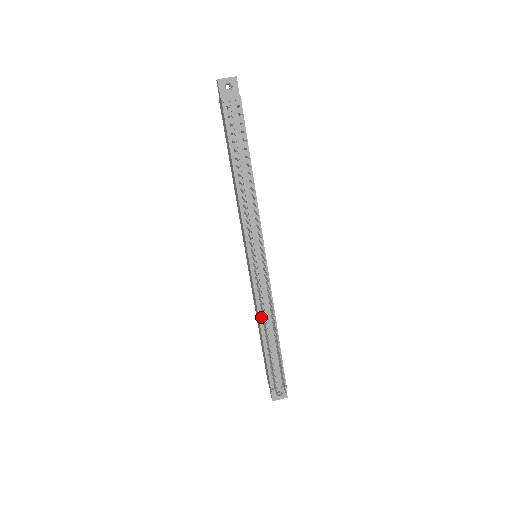
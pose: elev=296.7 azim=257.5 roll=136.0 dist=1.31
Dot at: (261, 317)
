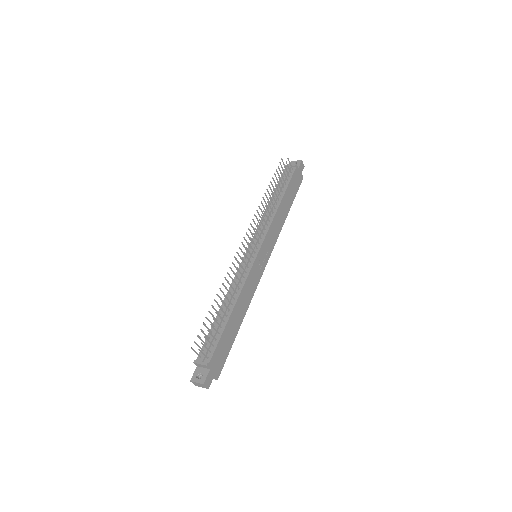
Dot at: occluded
